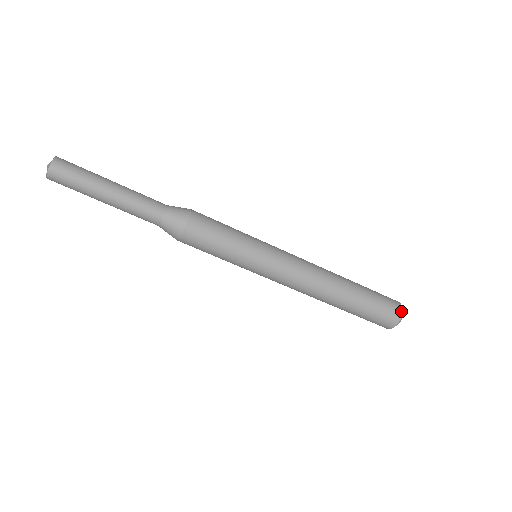
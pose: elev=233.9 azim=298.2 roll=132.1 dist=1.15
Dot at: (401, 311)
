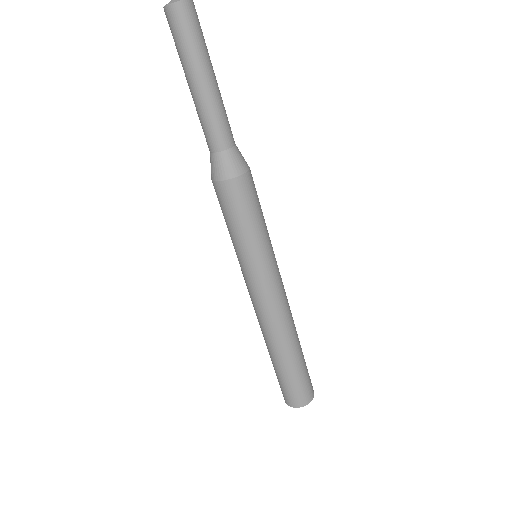
Dot at: (311, 400)
